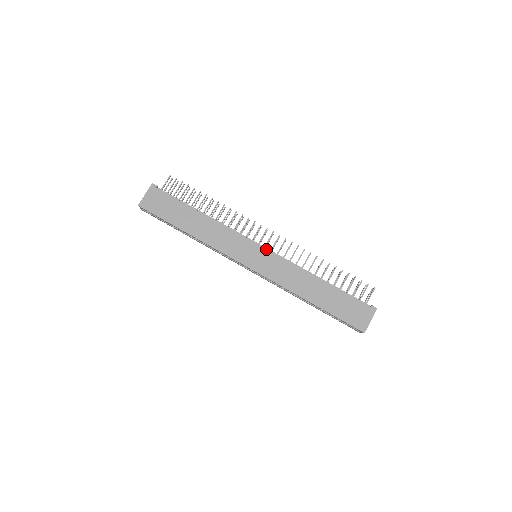
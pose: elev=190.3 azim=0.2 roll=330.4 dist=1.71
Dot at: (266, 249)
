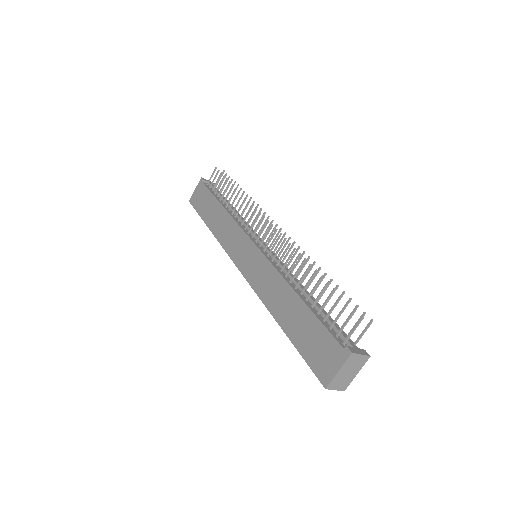
Dot at: (257, 247)
